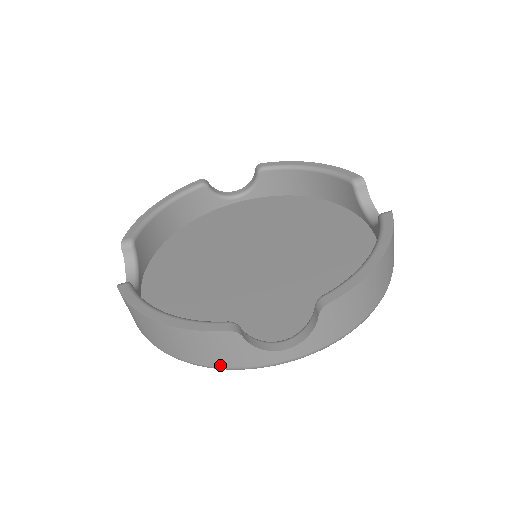
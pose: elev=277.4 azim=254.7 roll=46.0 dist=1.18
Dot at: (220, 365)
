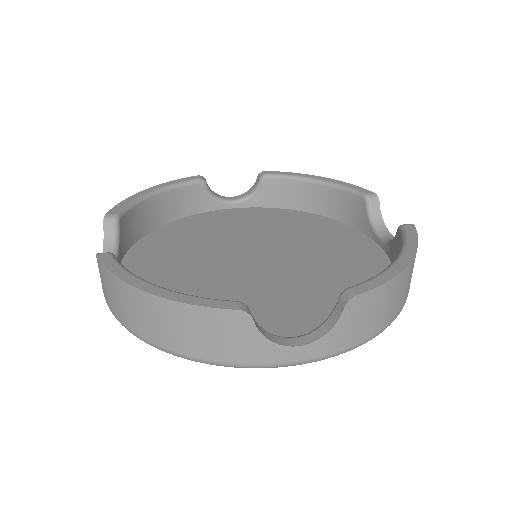
Dot at: (214, 358)
